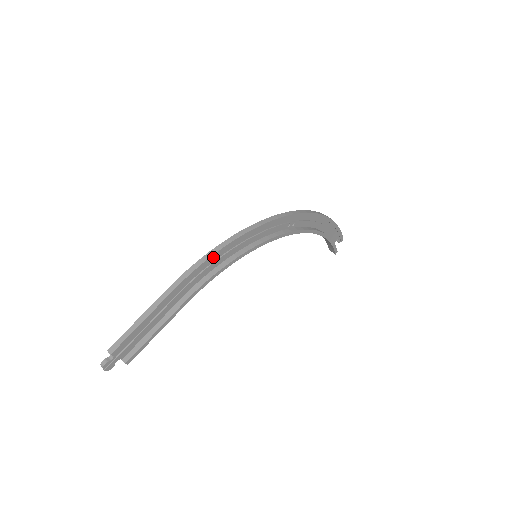
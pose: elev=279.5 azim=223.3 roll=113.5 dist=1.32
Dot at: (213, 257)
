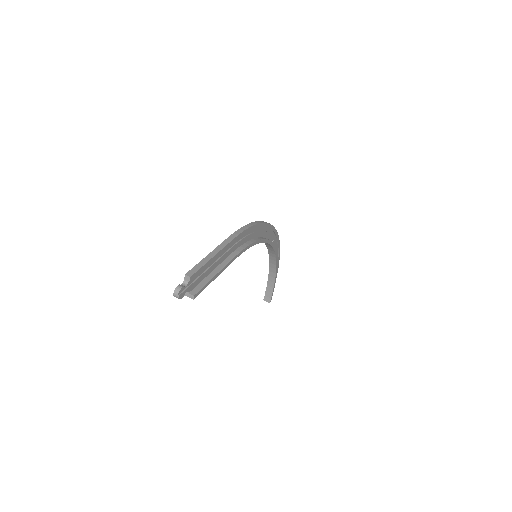
Dot at: (252, 228)
